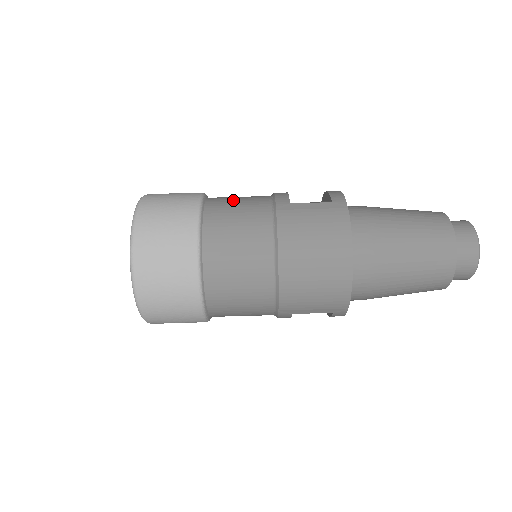
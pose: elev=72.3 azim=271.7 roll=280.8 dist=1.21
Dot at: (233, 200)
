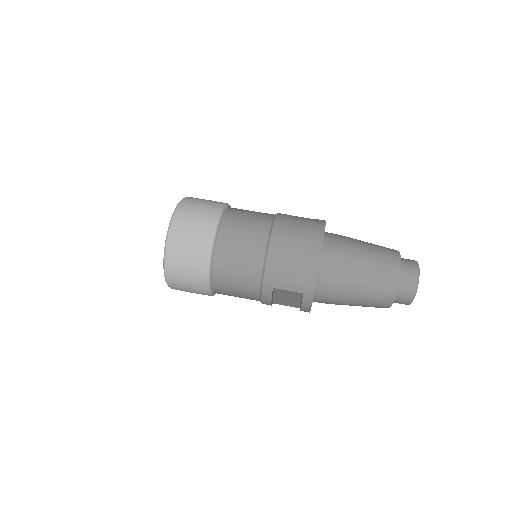
Dot at: occluded
